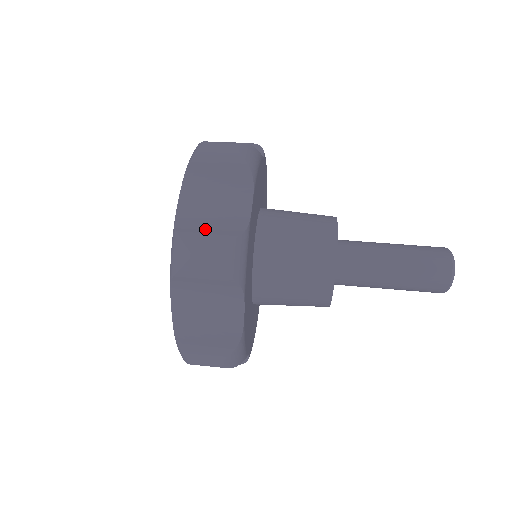
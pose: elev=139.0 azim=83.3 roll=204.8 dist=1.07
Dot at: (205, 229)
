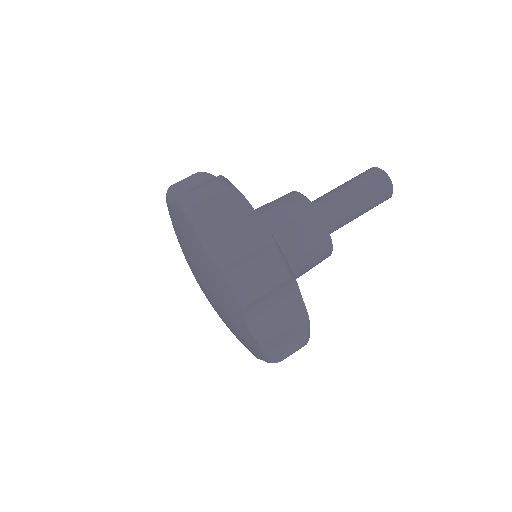
Dot at: (246, 256)
